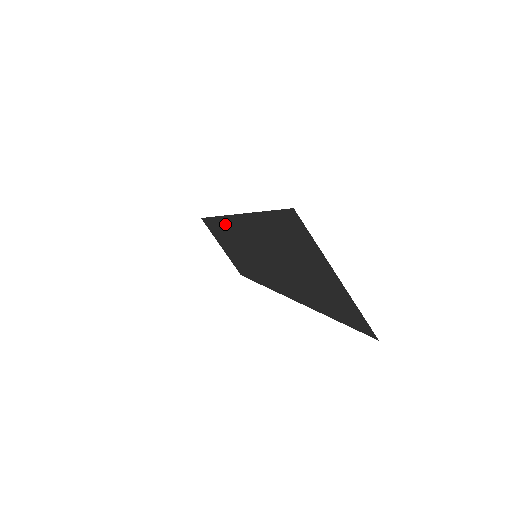
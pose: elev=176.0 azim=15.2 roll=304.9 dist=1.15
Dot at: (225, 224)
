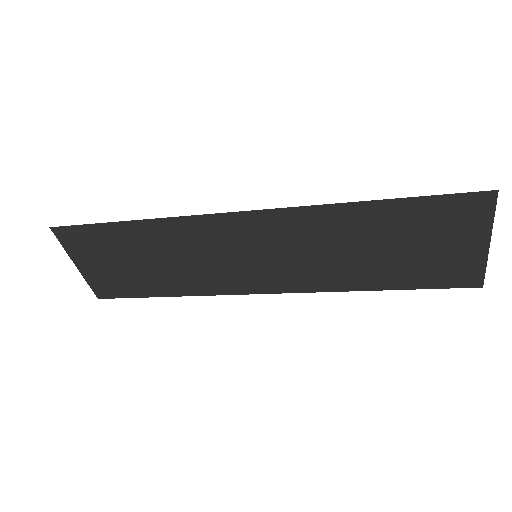
Dot at: (195, 225)
